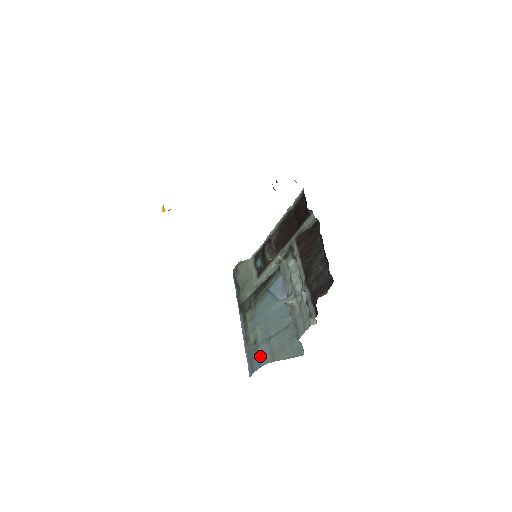
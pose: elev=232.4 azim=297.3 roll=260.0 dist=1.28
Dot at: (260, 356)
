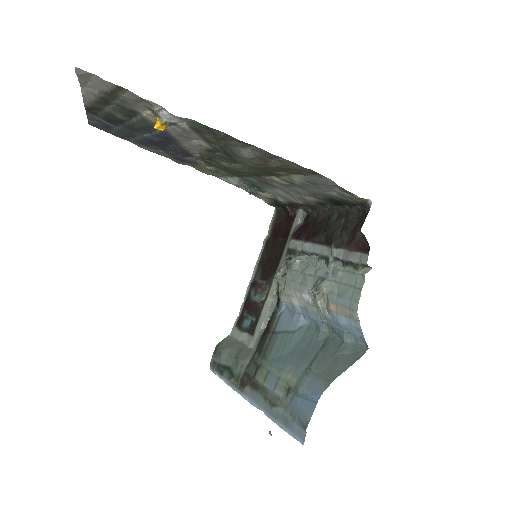
Dot at: (307, 393)
